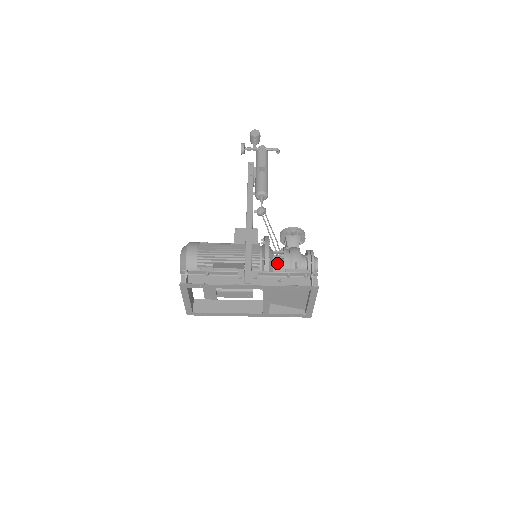
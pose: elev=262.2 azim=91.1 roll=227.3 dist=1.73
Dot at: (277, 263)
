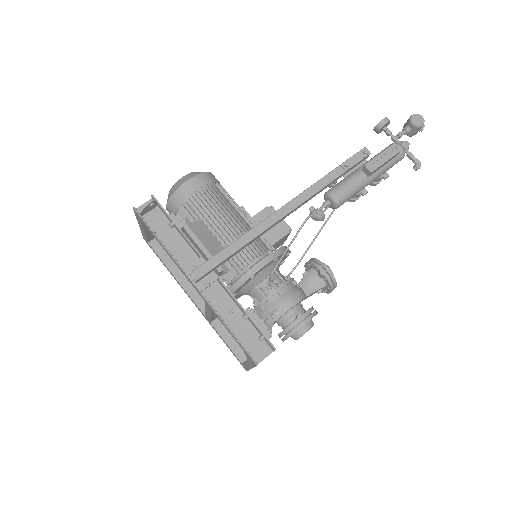
Dot at: (266, 286)
